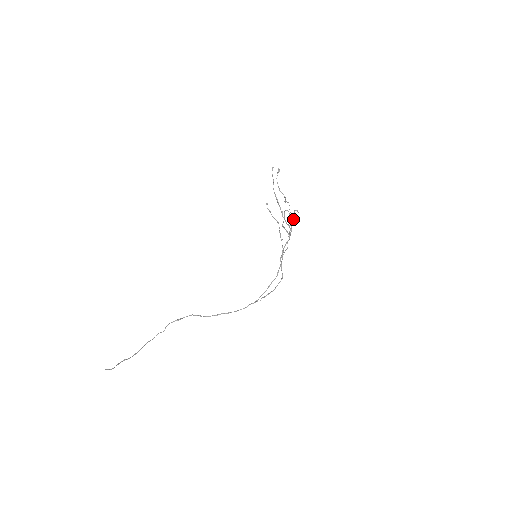
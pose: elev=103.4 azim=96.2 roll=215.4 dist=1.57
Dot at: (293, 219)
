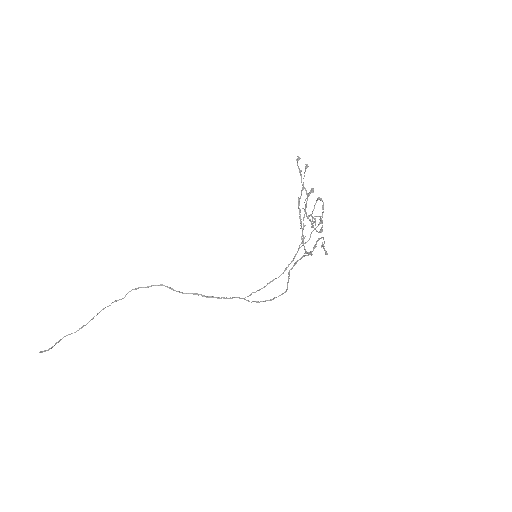
Dot at: (321, 237)
